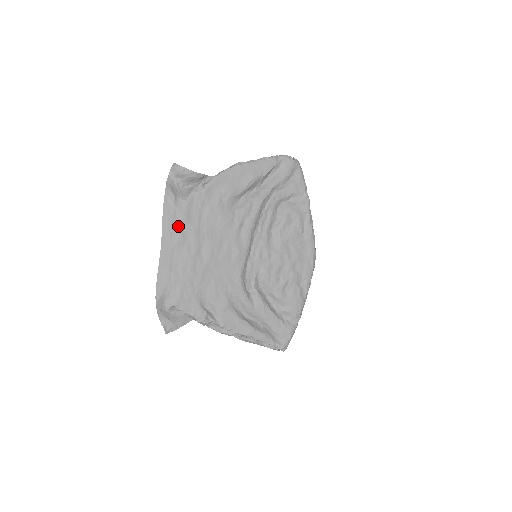
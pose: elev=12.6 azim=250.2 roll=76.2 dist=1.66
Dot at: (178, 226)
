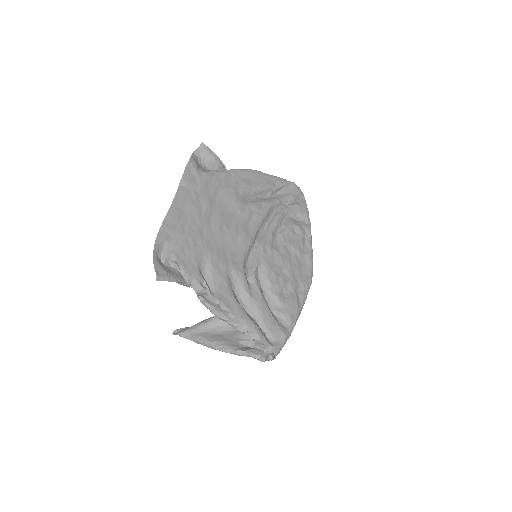
Dot at: (194, 189)
